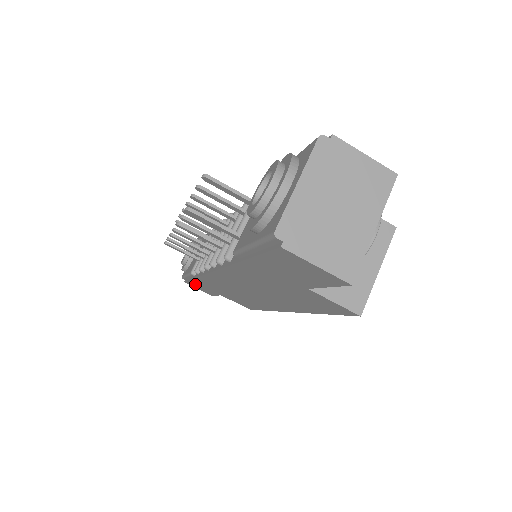
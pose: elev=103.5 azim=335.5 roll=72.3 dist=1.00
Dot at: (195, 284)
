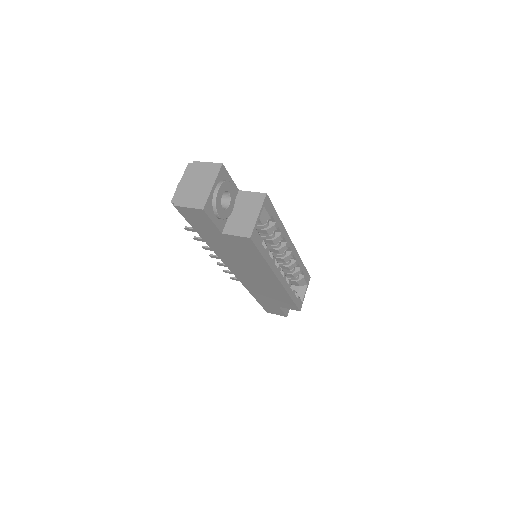
Dot at: (266, 307)
